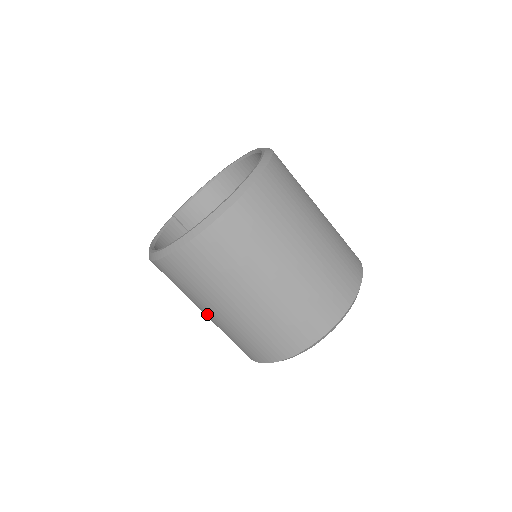
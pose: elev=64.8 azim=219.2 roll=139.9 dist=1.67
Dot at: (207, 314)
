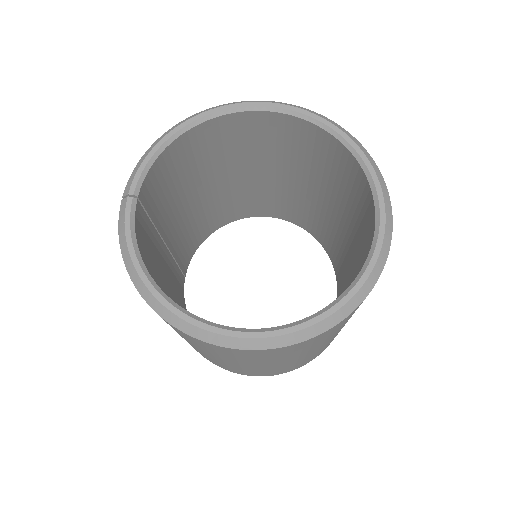
Dot at: (219, 359)
